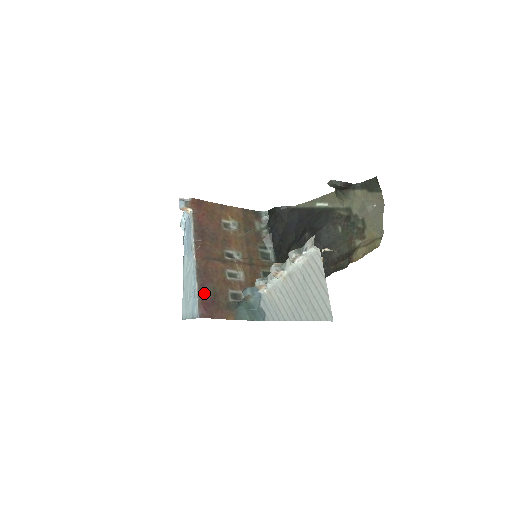
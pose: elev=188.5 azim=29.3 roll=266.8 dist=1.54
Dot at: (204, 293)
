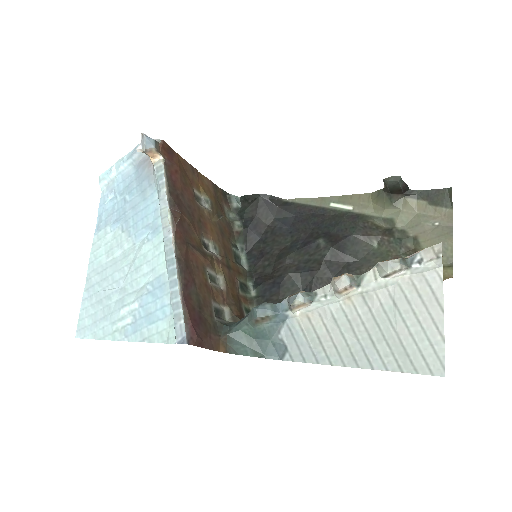
Dot at: (189, 301)
